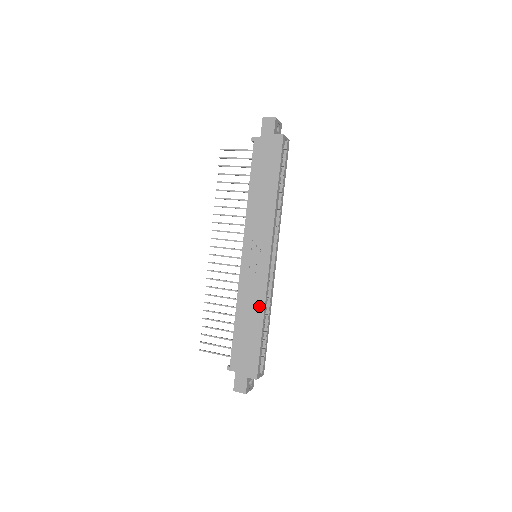
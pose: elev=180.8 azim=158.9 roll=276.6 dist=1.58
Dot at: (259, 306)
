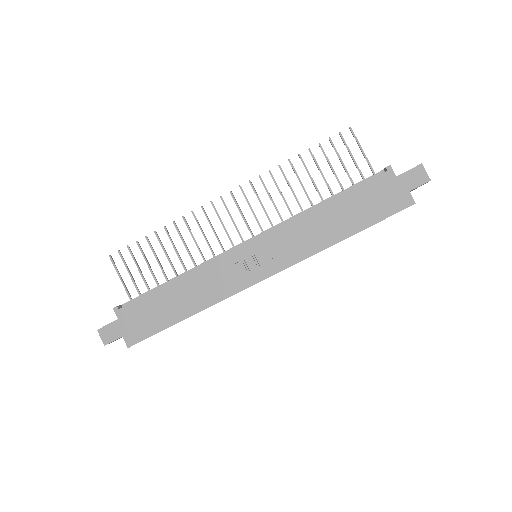
Dot at: (206, 300)
